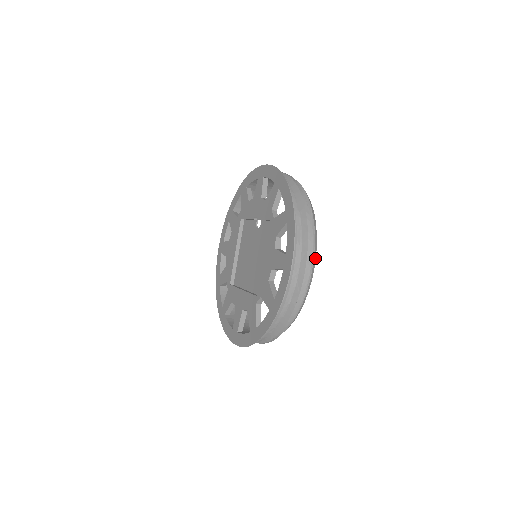
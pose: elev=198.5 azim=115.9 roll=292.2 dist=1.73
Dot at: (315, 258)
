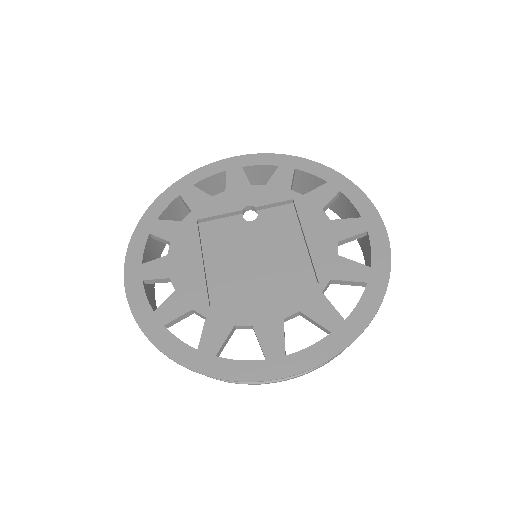
Dot at: occluded
